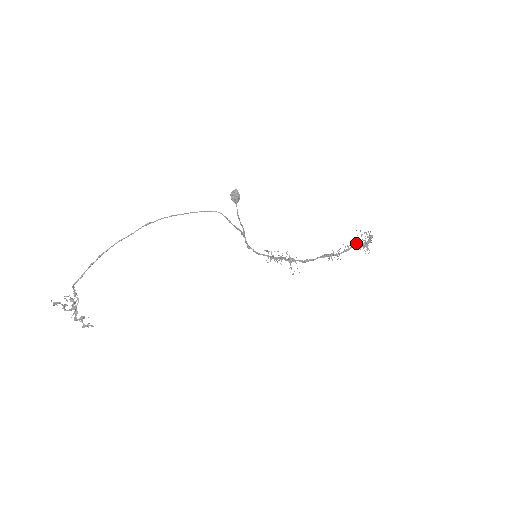
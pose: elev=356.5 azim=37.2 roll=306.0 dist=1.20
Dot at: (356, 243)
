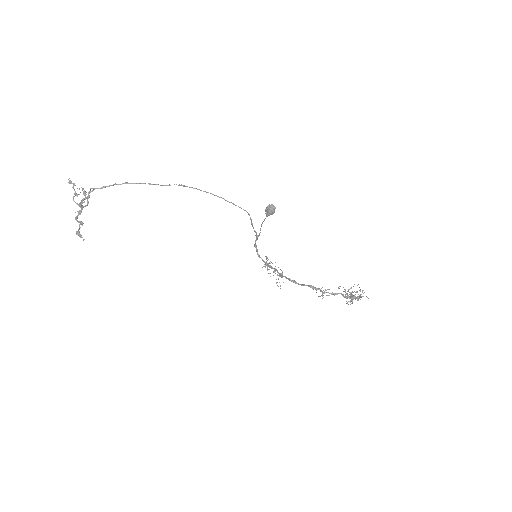
Dot at: occluded
